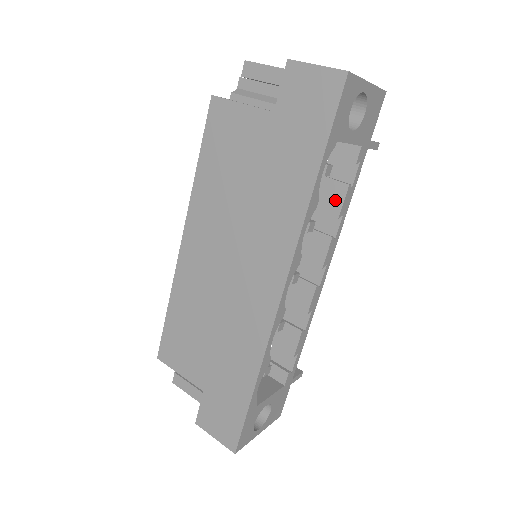
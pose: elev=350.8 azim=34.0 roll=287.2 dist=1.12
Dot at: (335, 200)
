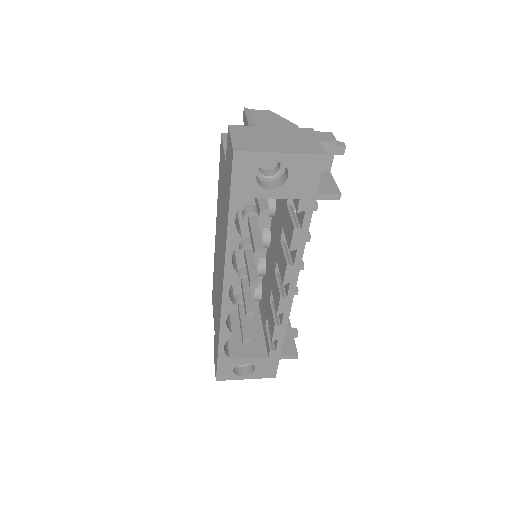
Dot at: (290, 235)
